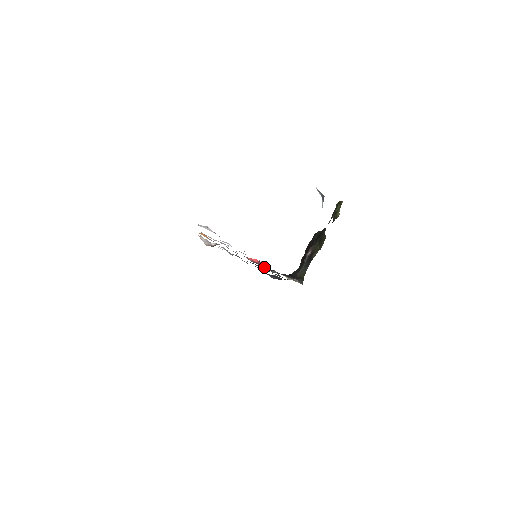
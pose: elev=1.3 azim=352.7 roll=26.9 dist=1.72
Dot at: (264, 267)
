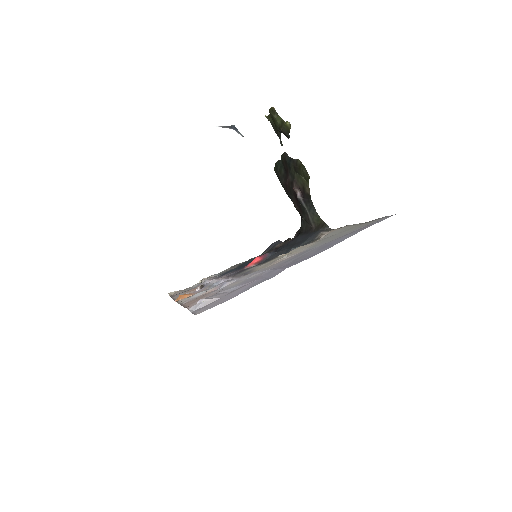
Dot at: occluded
